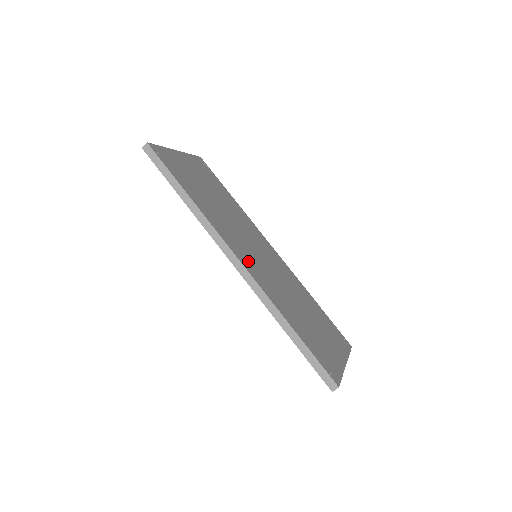
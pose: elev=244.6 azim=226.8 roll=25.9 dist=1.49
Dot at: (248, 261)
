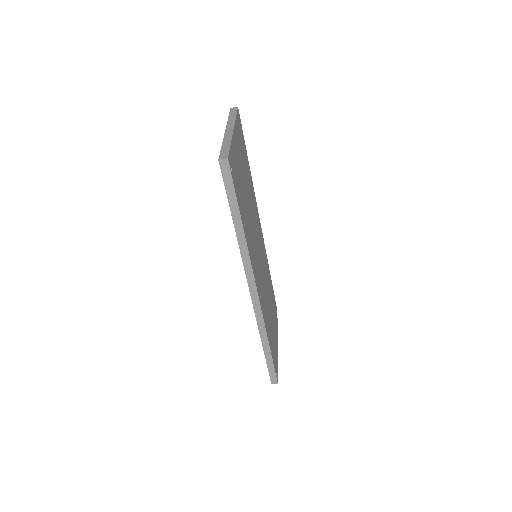
Dot at: (259, 284)
